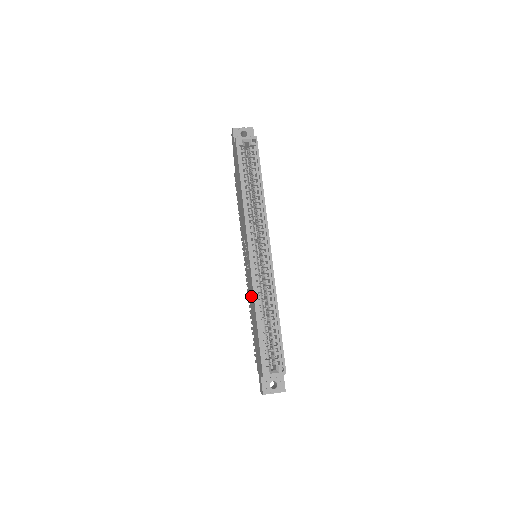
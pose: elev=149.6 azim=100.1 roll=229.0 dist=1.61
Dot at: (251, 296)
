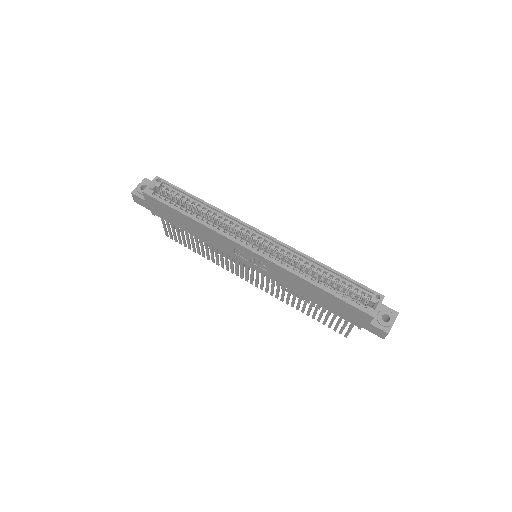
Dot at: (290, 281)
